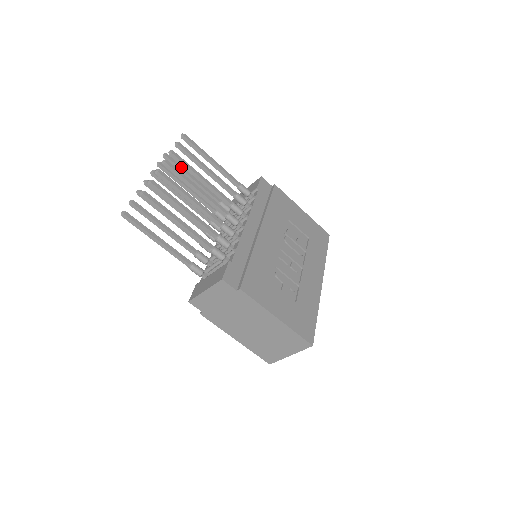
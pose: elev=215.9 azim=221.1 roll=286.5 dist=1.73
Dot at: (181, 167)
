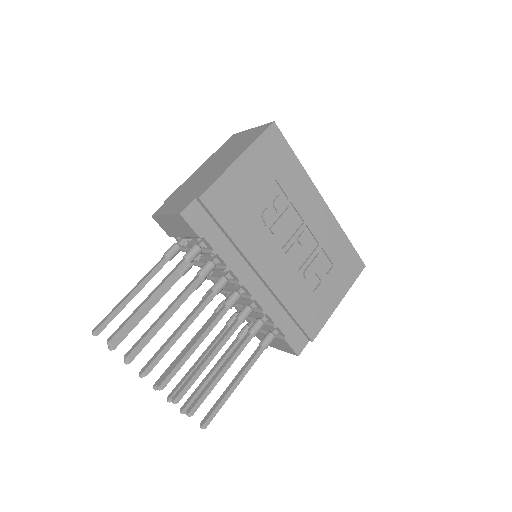
Dot at: (115, 312)
